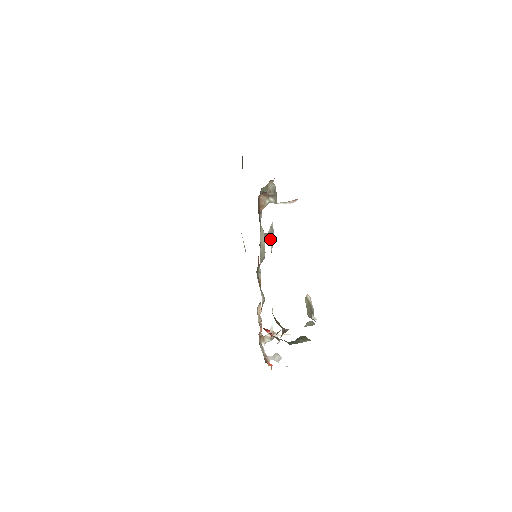
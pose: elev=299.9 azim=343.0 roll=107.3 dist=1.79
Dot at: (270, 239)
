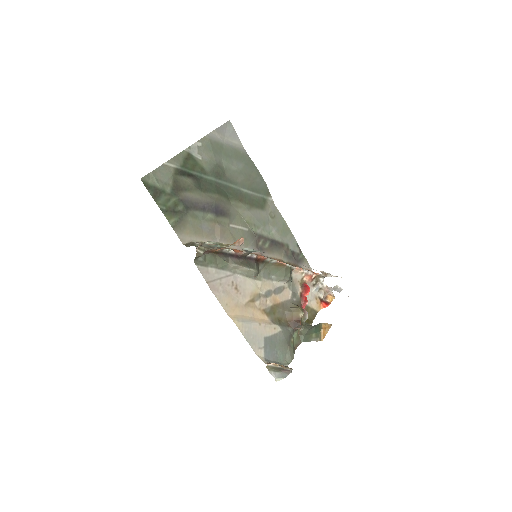
Dot at: occluded
